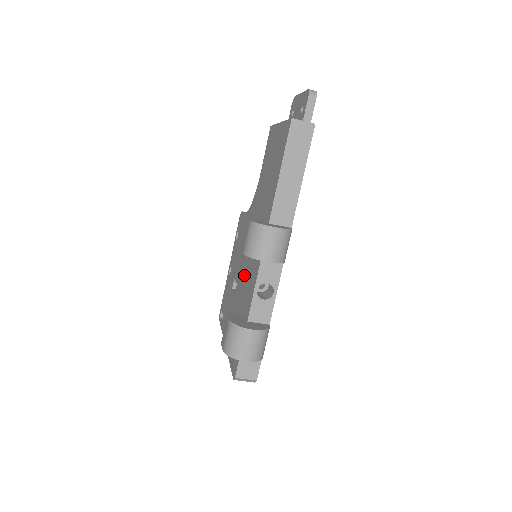
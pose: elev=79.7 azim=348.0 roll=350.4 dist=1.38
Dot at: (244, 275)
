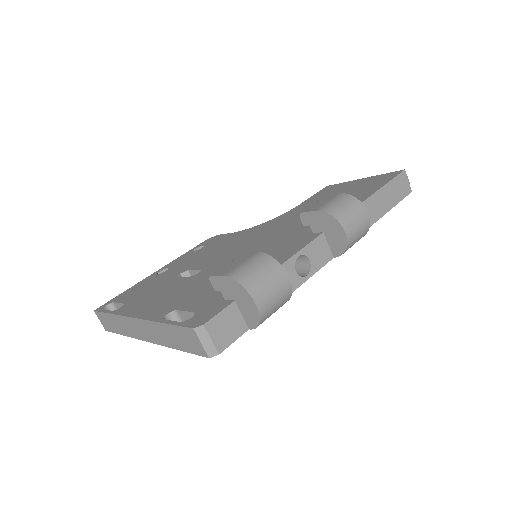
Dot at: occluded
